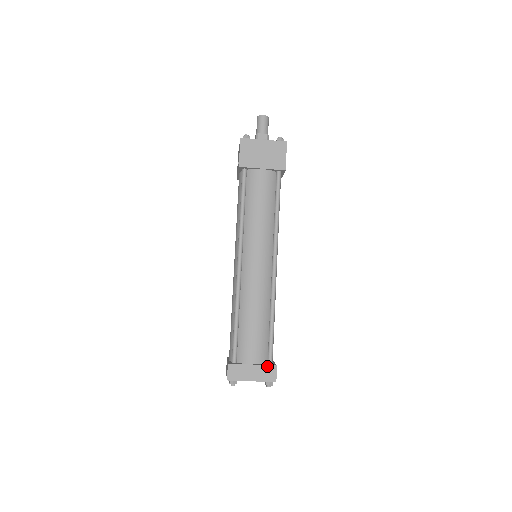
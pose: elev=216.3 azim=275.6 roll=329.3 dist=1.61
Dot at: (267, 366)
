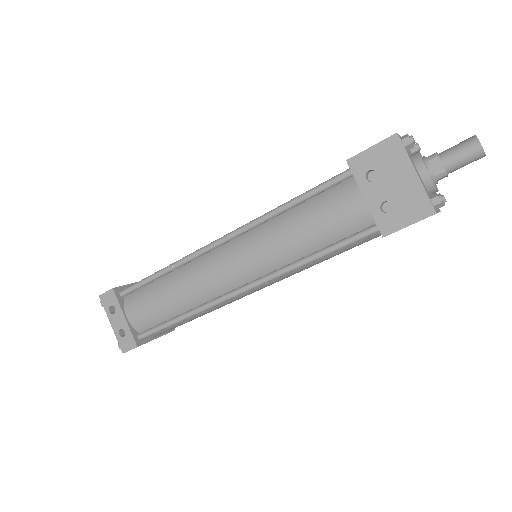
Dot at: occluded
